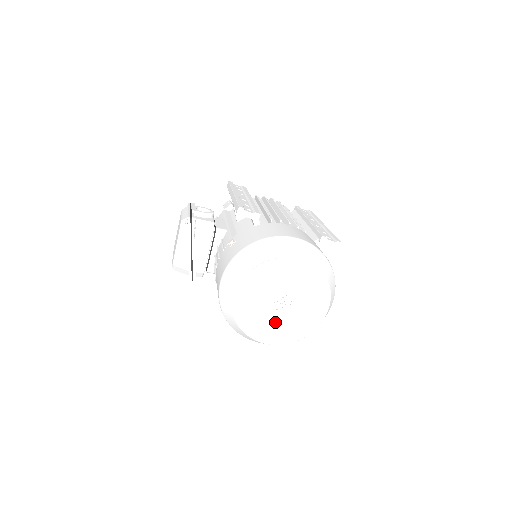
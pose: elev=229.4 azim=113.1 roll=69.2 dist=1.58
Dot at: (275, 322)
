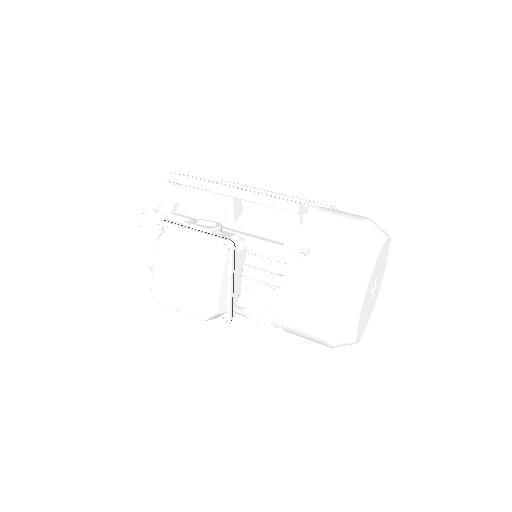
Dot at: (367, 314)
